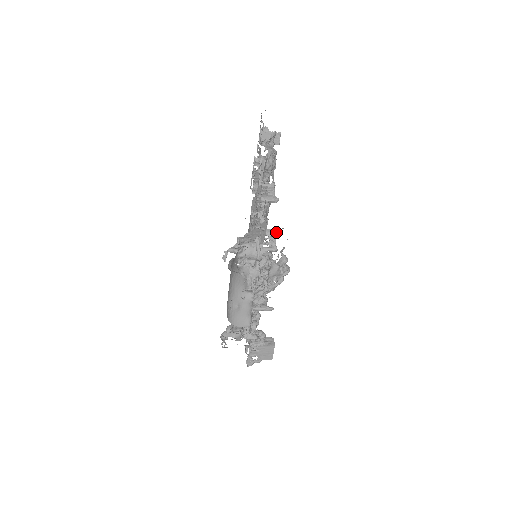
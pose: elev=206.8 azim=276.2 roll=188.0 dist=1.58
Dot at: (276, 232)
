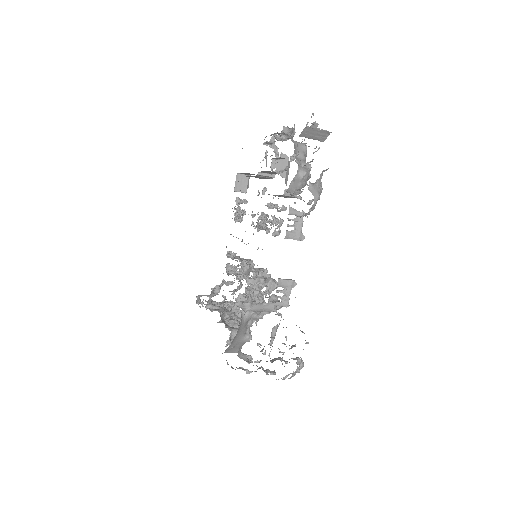
Dot at: (292, 285)
